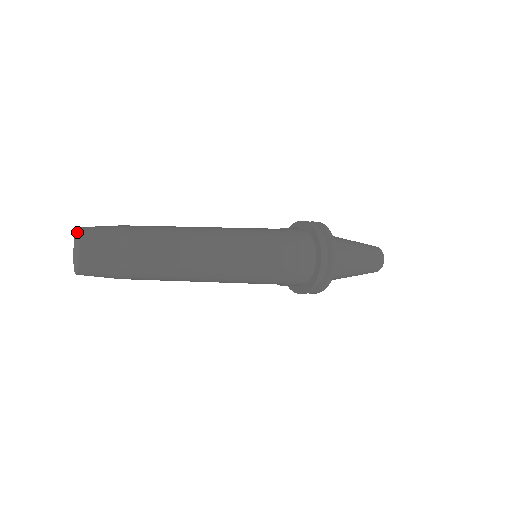
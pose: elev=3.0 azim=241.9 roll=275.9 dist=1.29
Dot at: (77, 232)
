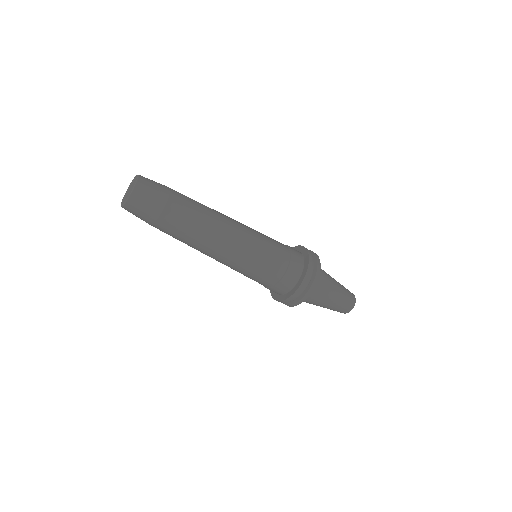
Dot at: (134, 177)
